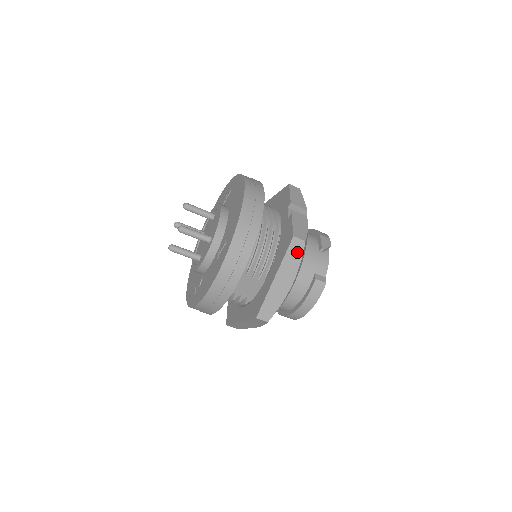
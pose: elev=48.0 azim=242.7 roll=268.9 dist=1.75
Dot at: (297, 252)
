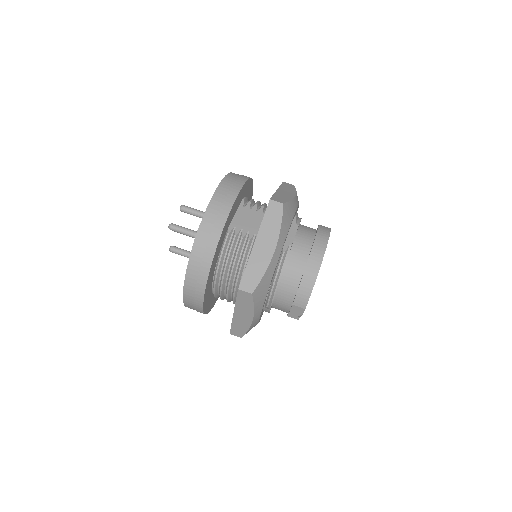
Dot at: (290, 187)
